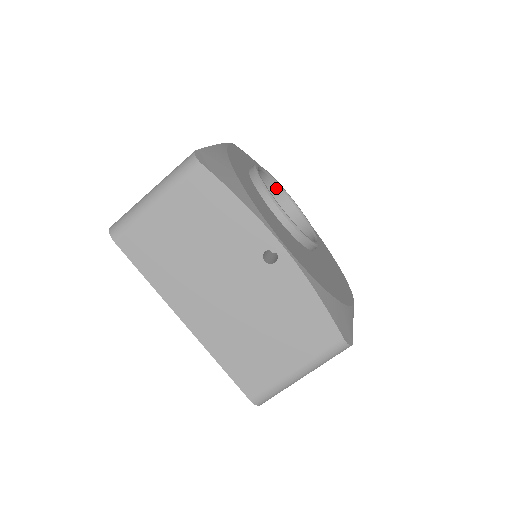
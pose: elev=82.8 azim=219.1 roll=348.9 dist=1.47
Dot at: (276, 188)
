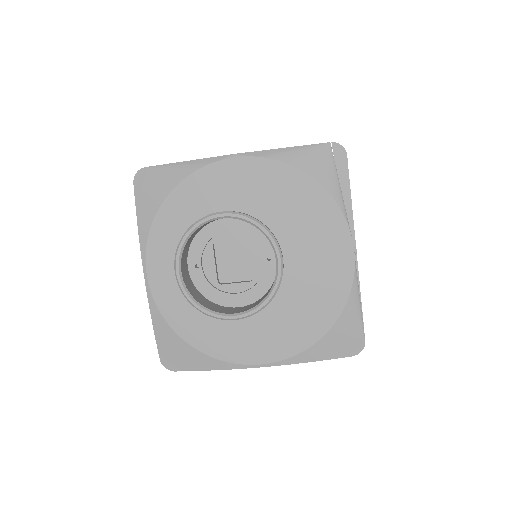
Dot at: occluded
